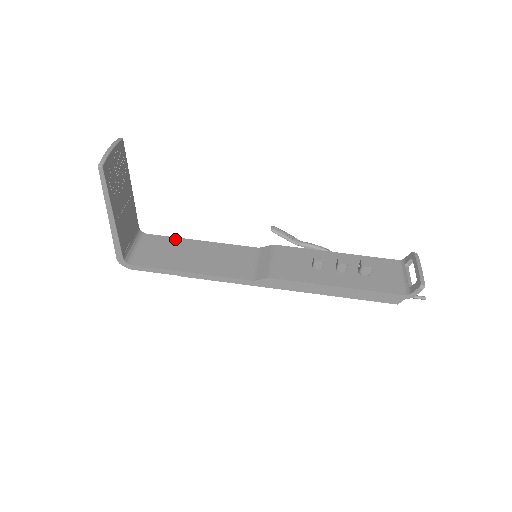
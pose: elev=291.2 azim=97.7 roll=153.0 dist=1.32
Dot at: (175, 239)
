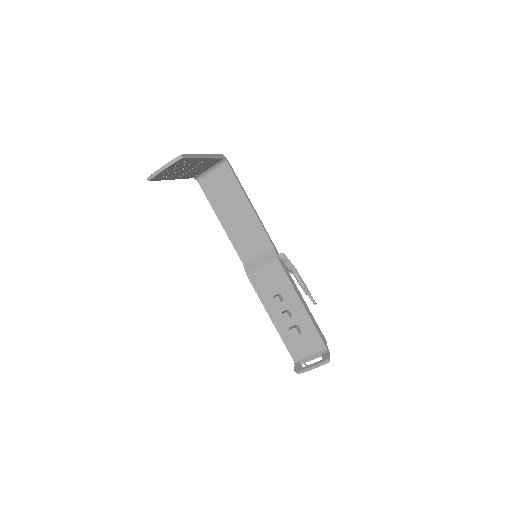
Dot at: (238, 187)
